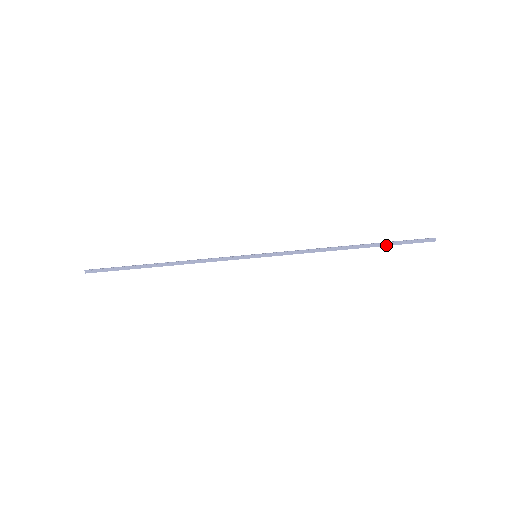
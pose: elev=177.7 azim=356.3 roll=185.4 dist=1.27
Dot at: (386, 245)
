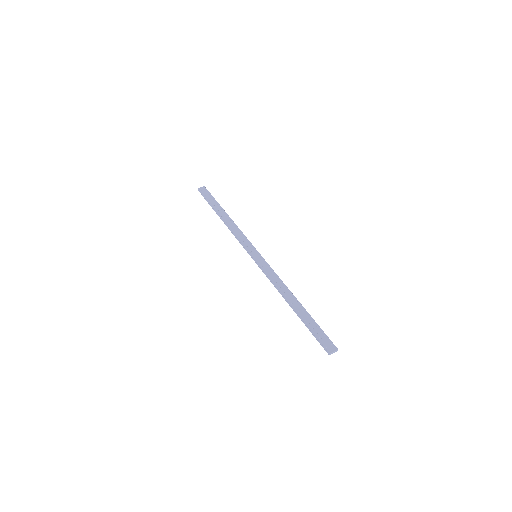
Dot at: (305, 325)
